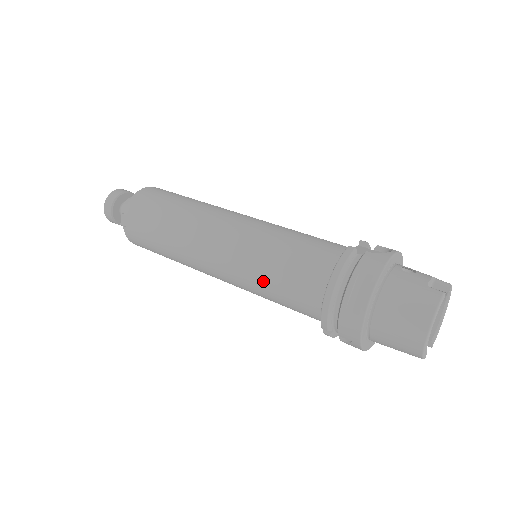
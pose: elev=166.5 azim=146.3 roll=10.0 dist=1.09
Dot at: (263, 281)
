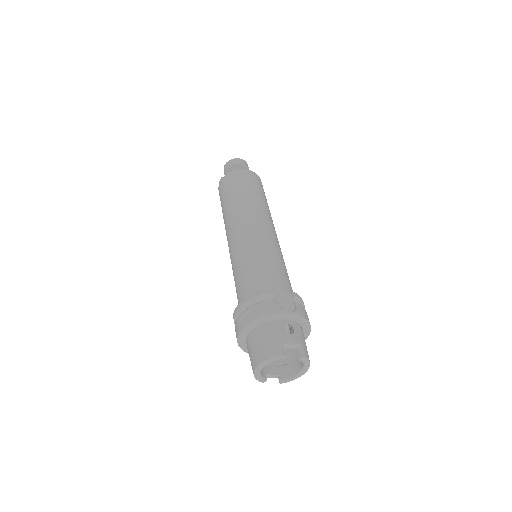
Dot at: (234, 273)
